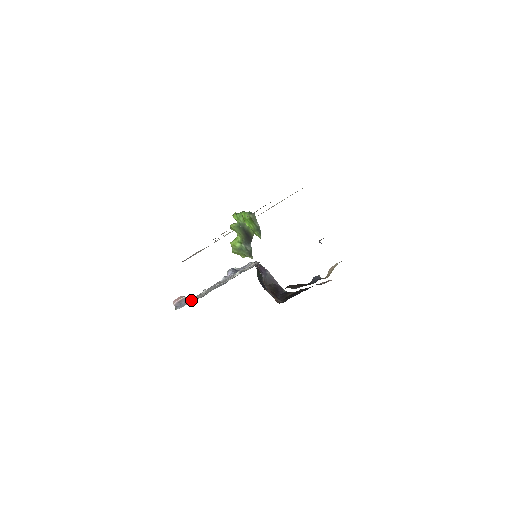
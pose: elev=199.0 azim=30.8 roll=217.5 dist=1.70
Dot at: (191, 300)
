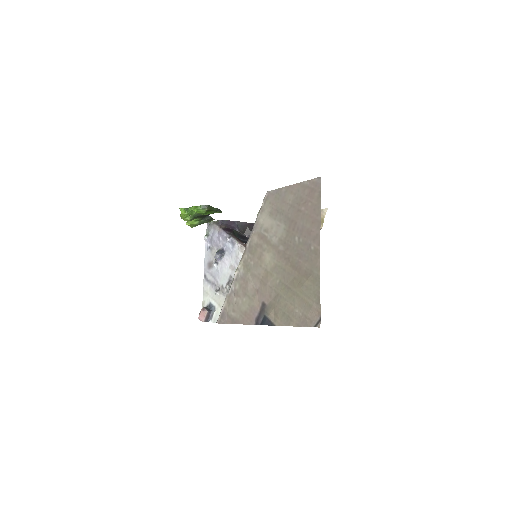
Dot at: (213, 308)
